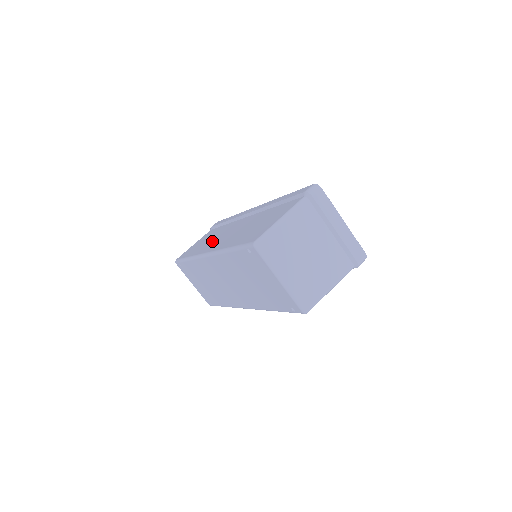
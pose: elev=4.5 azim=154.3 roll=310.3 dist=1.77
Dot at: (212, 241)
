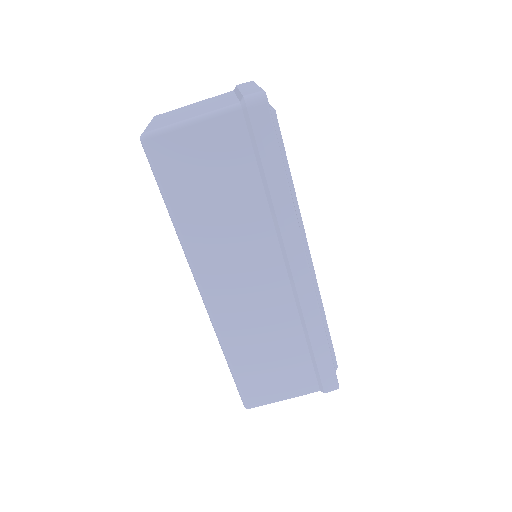
Dot at: occluded
